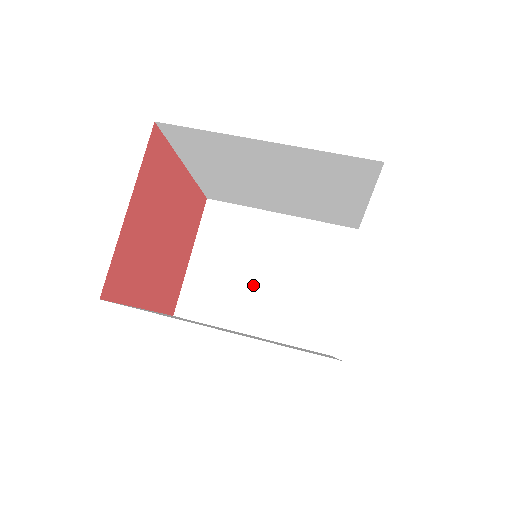
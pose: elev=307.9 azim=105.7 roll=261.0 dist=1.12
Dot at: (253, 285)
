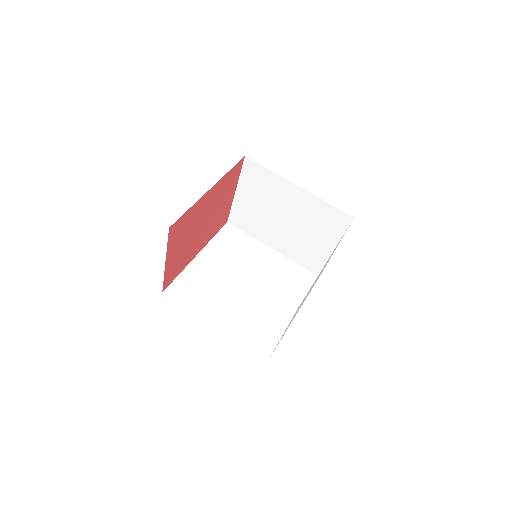
Dot at: (276, 224)
